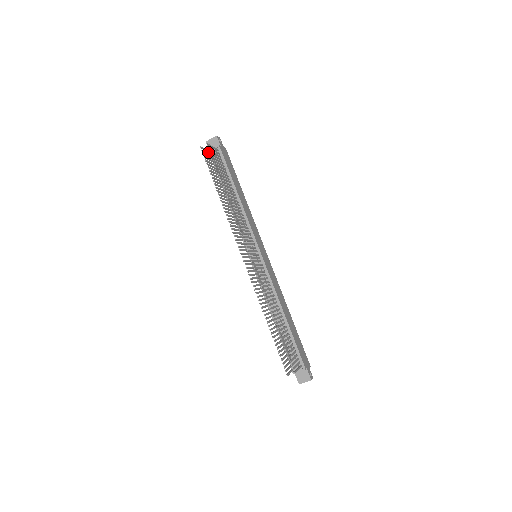
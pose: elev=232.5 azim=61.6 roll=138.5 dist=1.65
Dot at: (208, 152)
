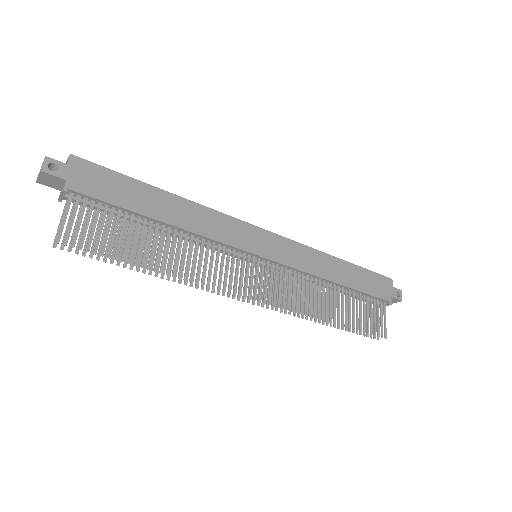
Dot at: occluded
